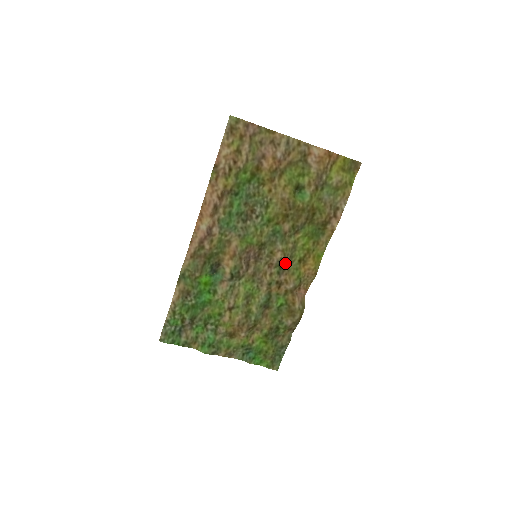
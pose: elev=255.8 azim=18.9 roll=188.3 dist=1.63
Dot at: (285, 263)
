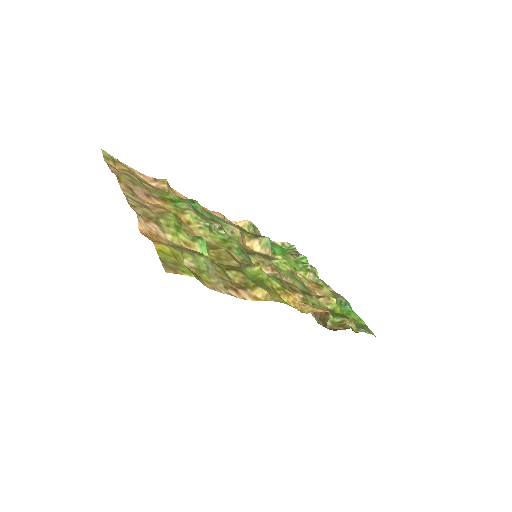
Dot at: occluded
